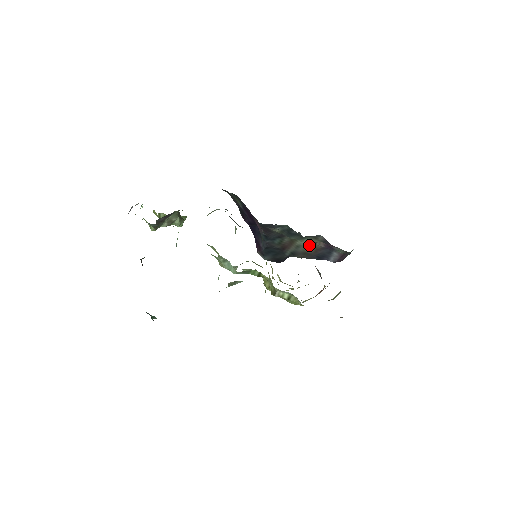
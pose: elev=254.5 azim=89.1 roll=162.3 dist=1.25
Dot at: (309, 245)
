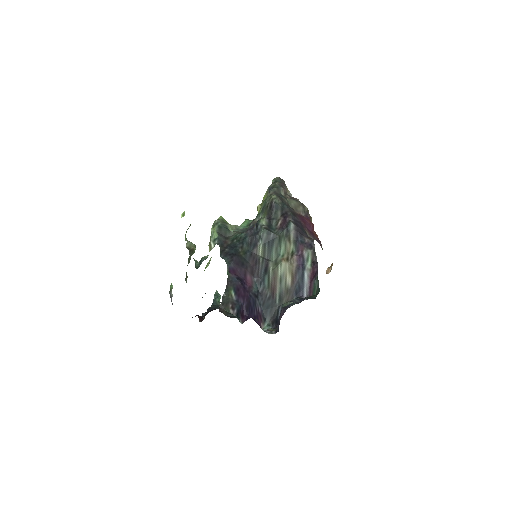
Dot at: (287, 271)
